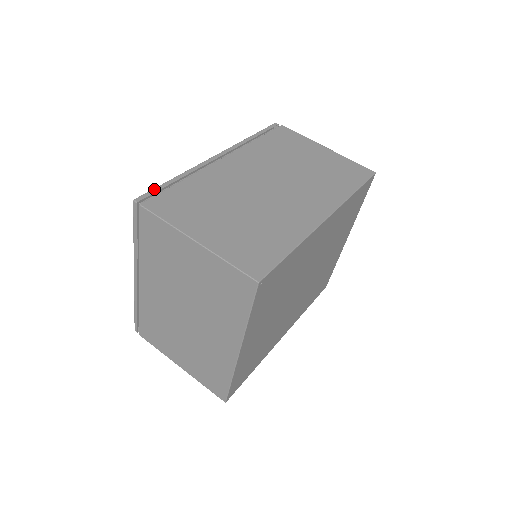
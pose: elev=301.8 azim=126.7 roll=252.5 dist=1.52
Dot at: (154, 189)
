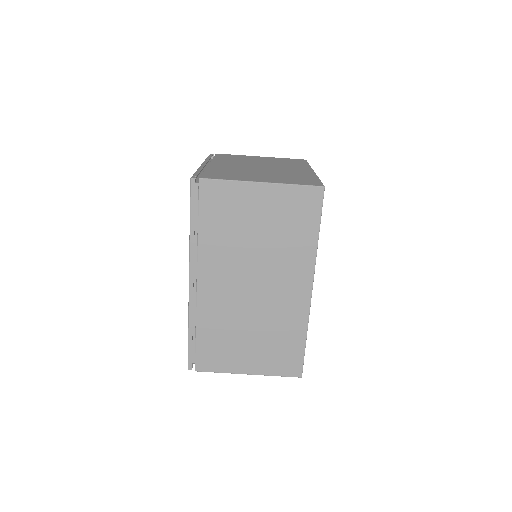
Dot at: (189, 353)
